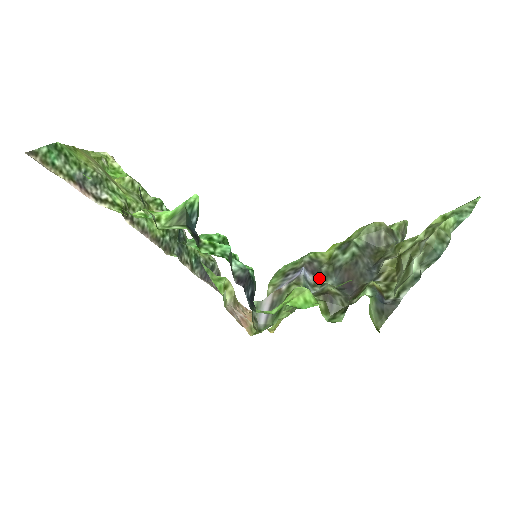
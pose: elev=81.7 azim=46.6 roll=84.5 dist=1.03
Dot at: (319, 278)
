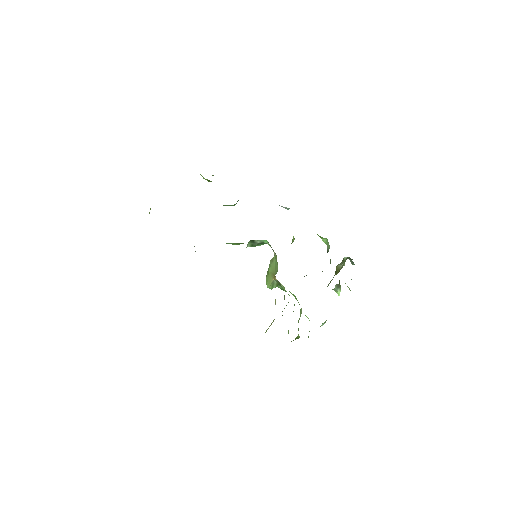
Dot at: occluded
